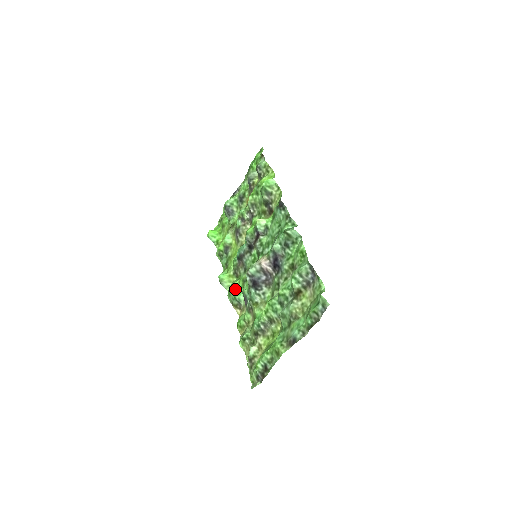
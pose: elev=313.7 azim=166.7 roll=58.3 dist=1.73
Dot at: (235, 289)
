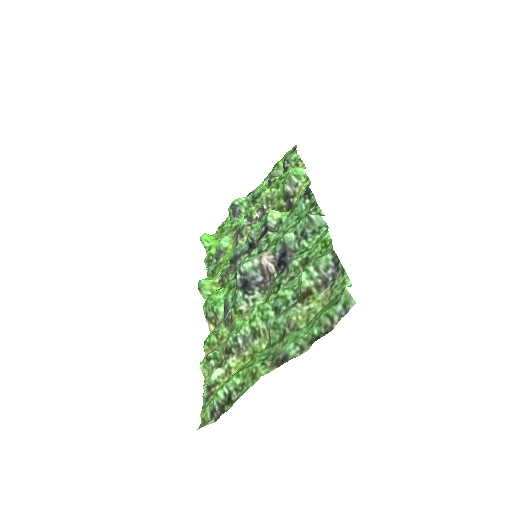
Dot at: (216, 297)
